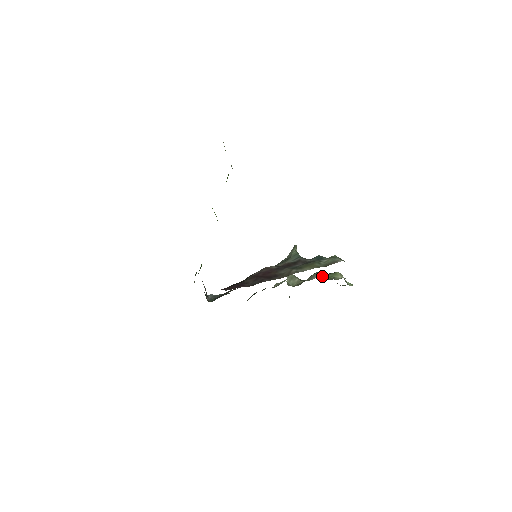
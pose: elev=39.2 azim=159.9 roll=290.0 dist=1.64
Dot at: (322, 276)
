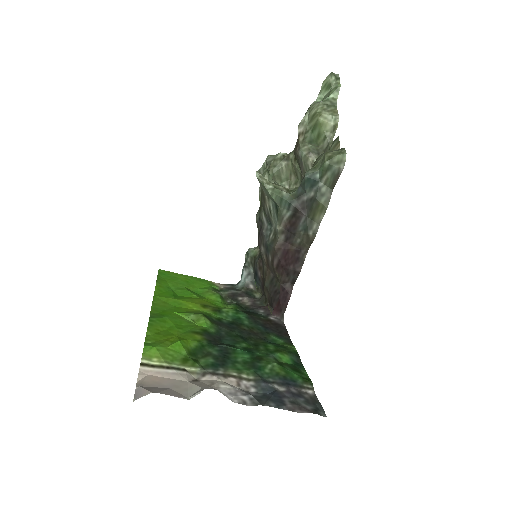
Dot at: (314, 155)
